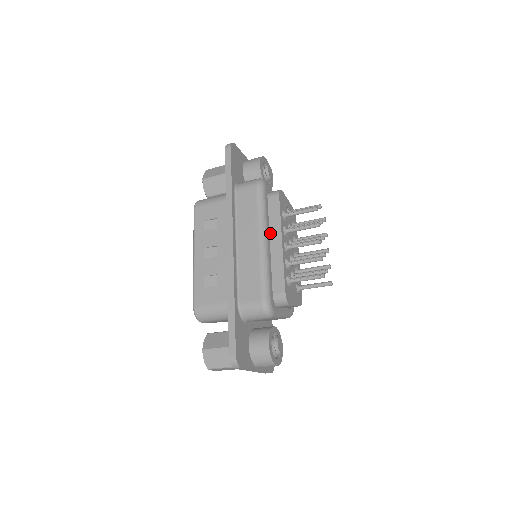
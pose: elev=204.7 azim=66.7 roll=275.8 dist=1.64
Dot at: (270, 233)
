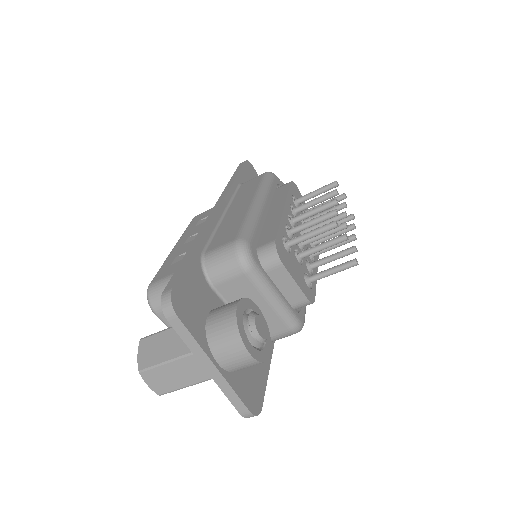
Dot at: (272, 207)
